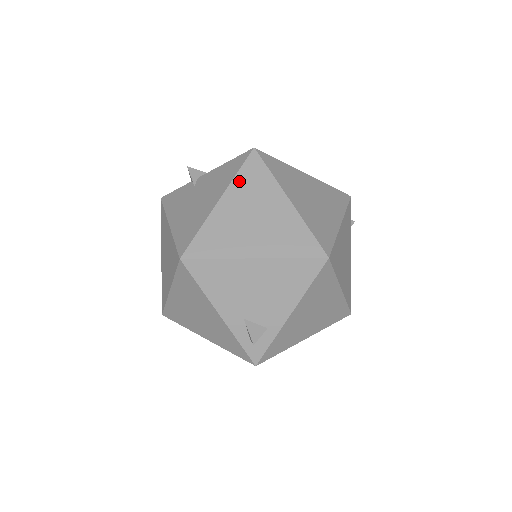
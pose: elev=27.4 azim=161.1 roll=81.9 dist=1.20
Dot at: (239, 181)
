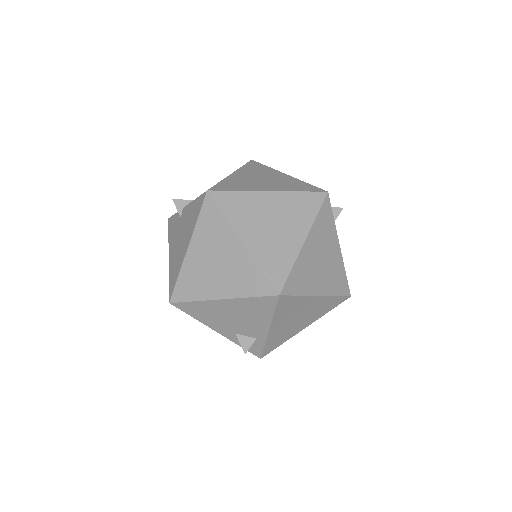
Dot at: (200, 228)
